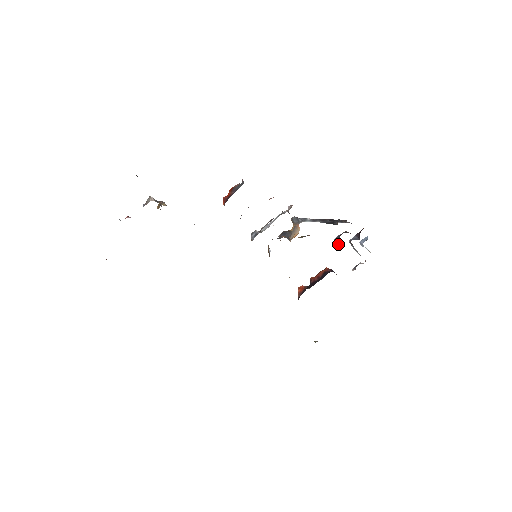
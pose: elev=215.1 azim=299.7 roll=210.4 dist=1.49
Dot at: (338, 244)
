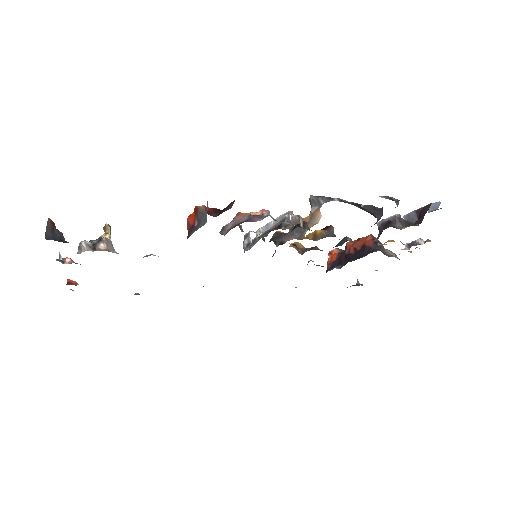
Dot at: occluded
